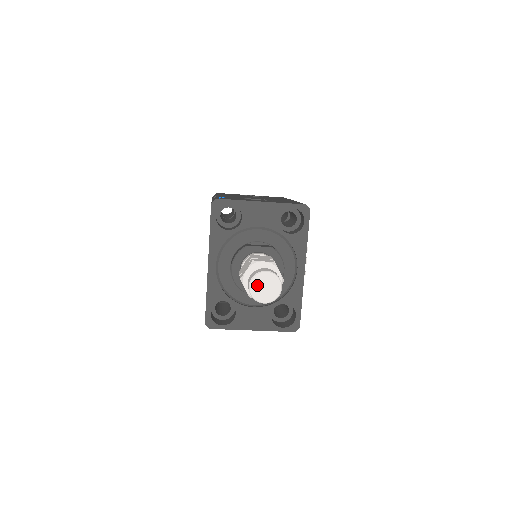
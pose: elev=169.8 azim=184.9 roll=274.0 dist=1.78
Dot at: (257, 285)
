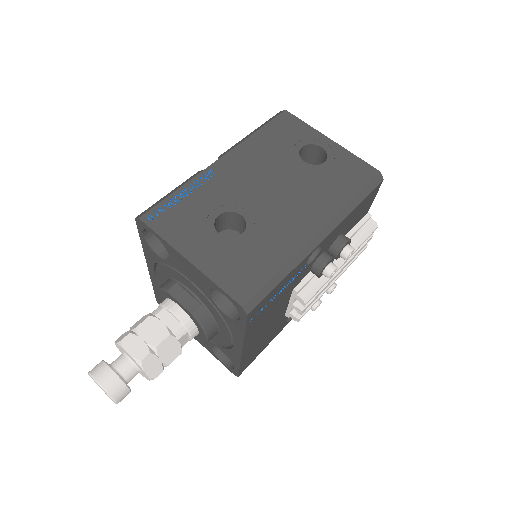
Dot at: occluded
